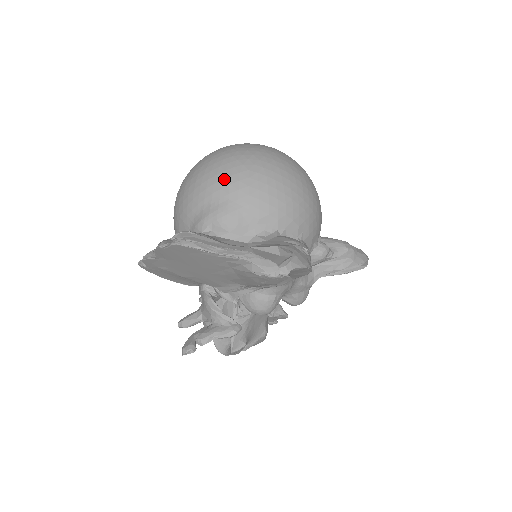
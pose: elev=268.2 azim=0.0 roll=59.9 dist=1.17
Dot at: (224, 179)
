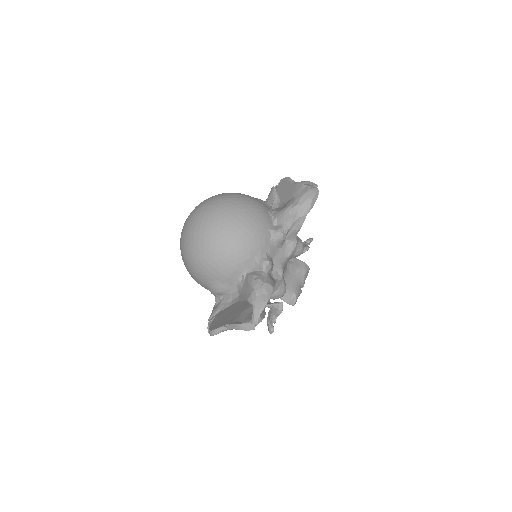
Dot at: (197, 273)
